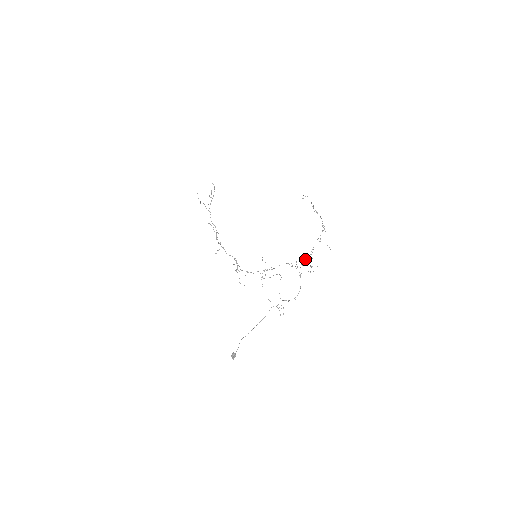
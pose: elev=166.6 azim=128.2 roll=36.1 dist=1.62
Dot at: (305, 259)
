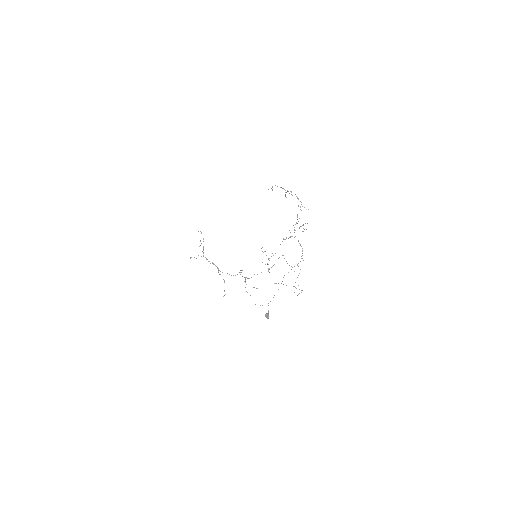
Dot at: occluded
